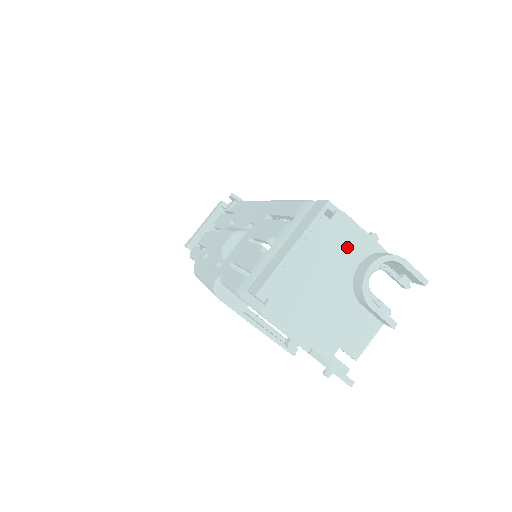
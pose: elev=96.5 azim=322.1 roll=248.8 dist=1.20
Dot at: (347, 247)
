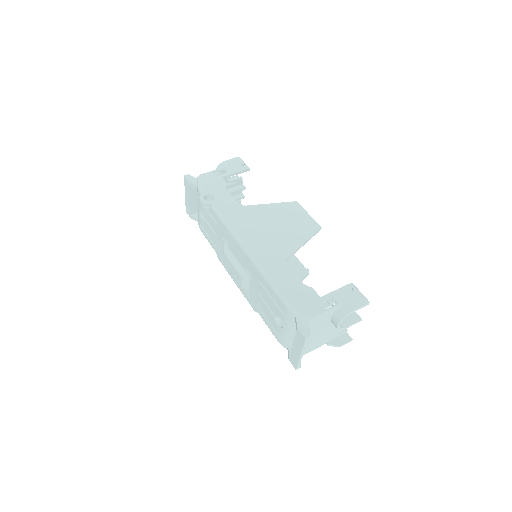
Dot at: (322, 321)
